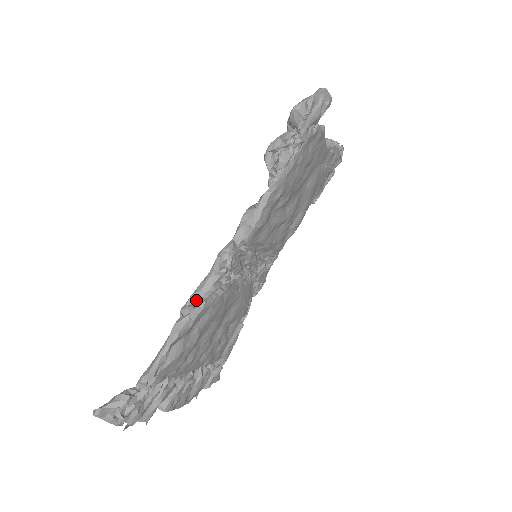
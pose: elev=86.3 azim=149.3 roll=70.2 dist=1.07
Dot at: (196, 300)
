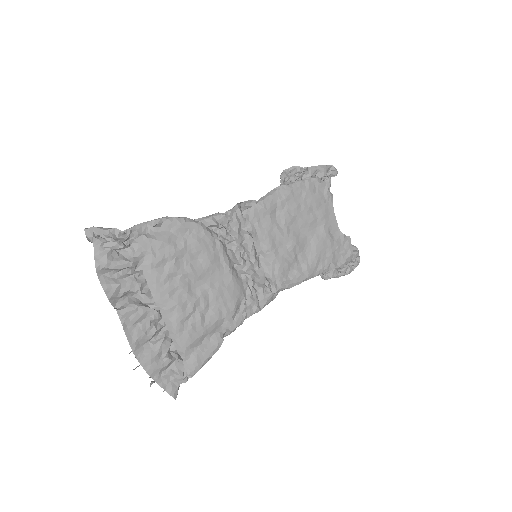
Dot at: (196, 221)
